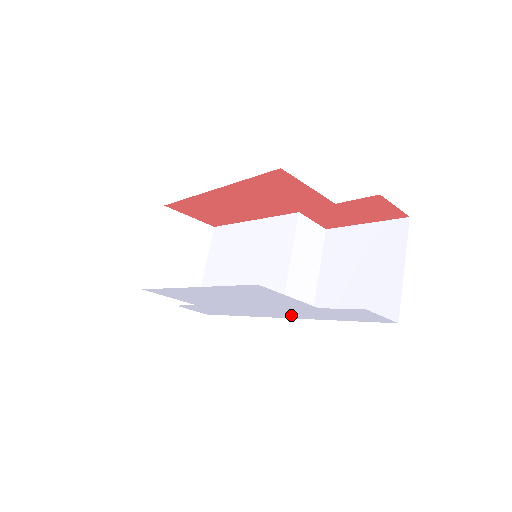
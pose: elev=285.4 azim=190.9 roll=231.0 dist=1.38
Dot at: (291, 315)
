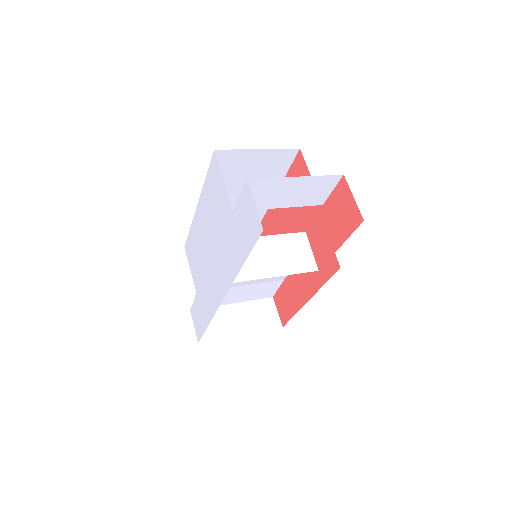
Dot at: (226, 275)
